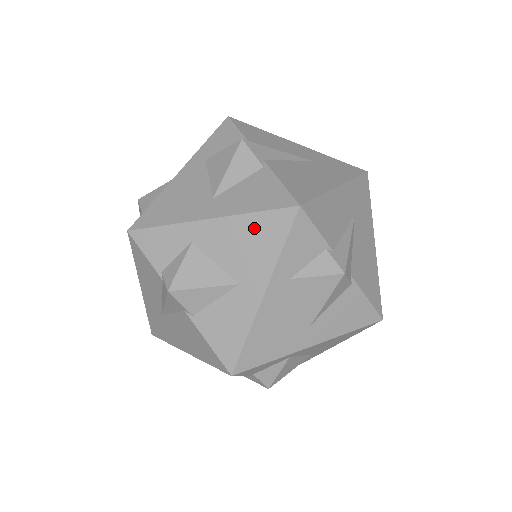
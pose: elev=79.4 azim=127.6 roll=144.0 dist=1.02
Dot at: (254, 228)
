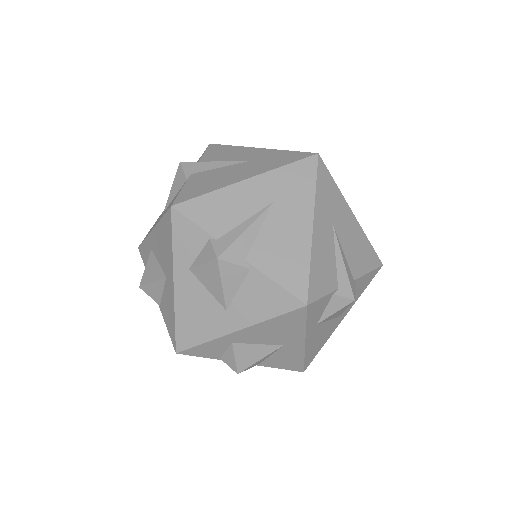
Dot at: (163, 231)
